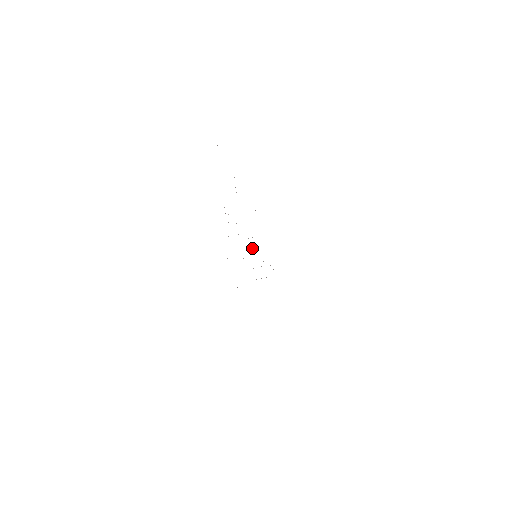
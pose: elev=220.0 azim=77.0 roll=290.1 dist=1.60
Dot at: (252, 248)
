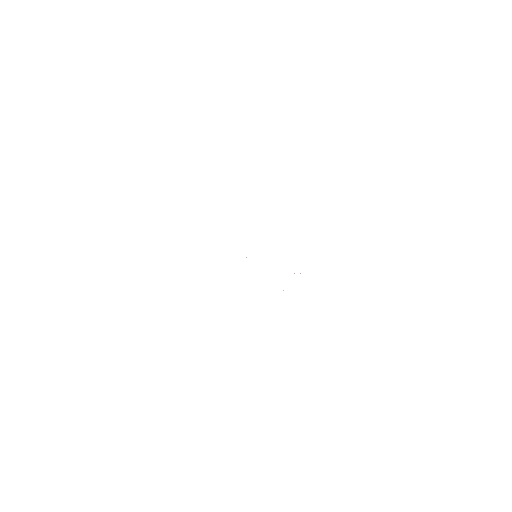
Dot at: occluded
